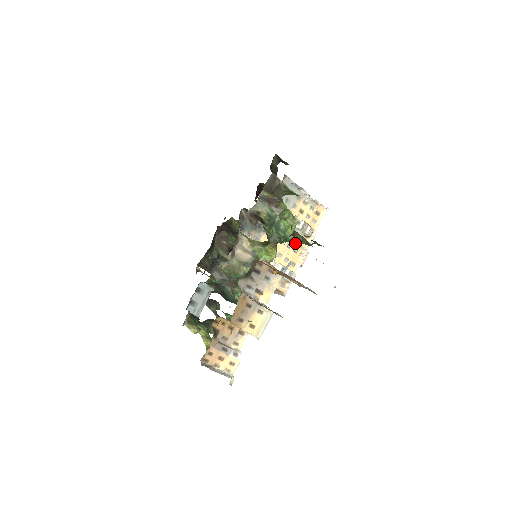
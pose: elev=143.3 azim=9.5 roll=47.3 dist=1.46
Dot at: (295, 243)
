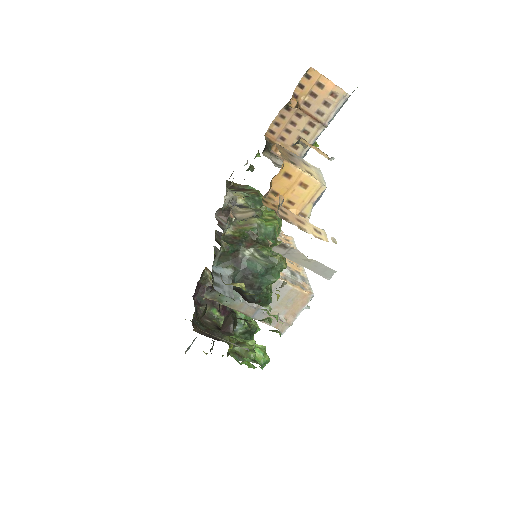
Dot at: occluded
